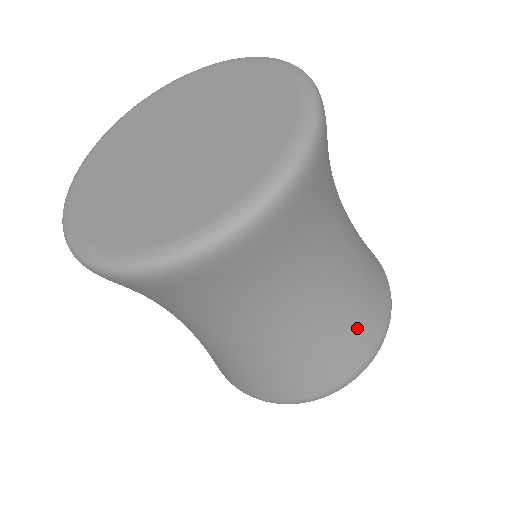
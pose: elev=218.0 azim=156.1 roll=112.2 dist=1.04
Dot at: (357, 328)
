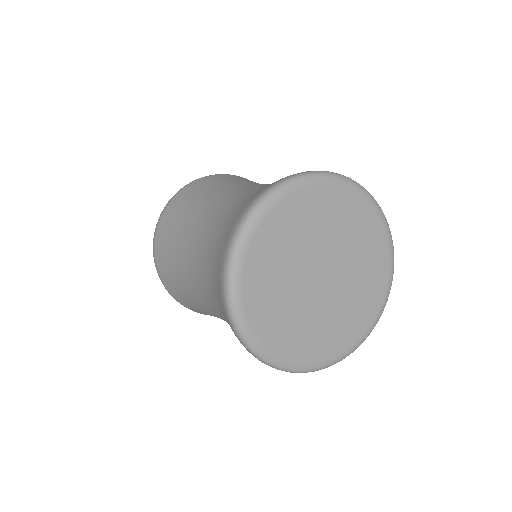
Dot at: occluded
